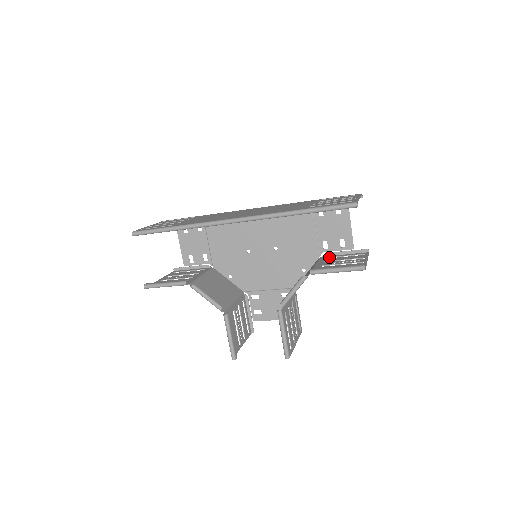
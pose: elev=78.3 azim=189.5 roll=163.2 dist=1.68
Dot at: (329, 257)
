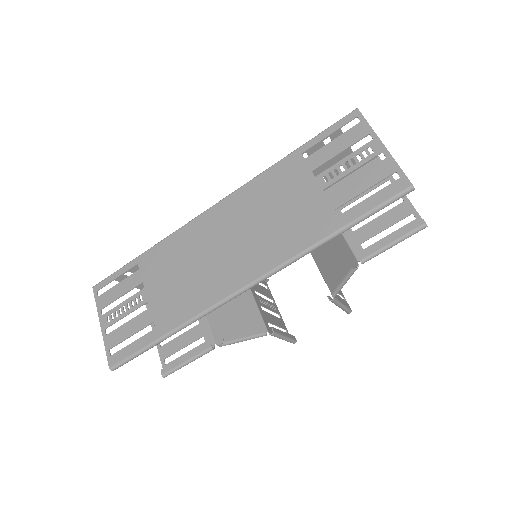
Dot at: occluded
